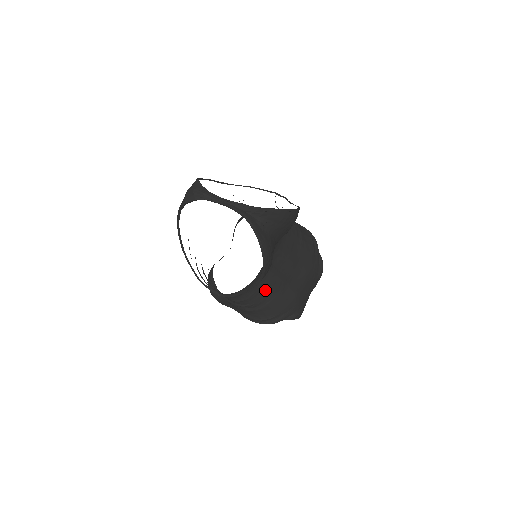
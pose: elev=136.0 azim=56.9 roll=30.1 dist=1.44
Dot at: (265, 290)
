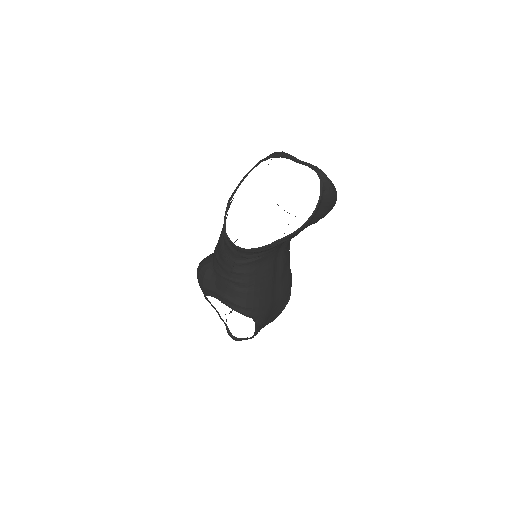
Dot at: (261, 275)
